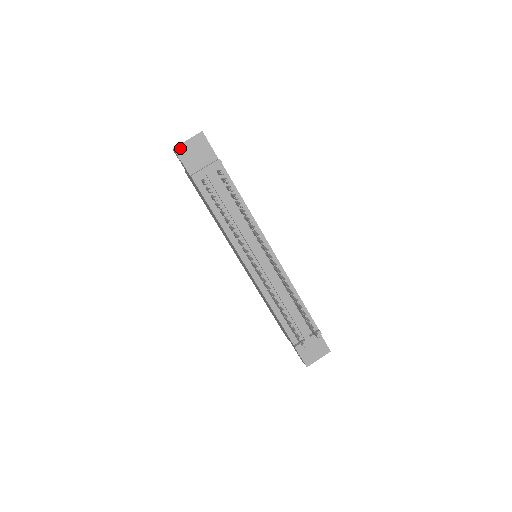
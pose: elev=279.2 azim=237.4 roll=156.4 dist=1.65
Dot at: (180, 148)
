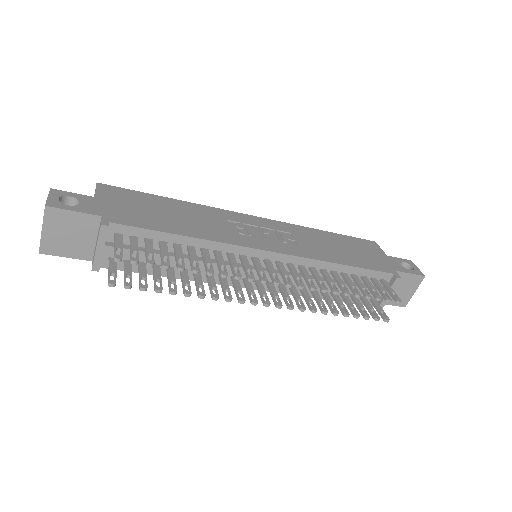
Dot at: (45, 246)
